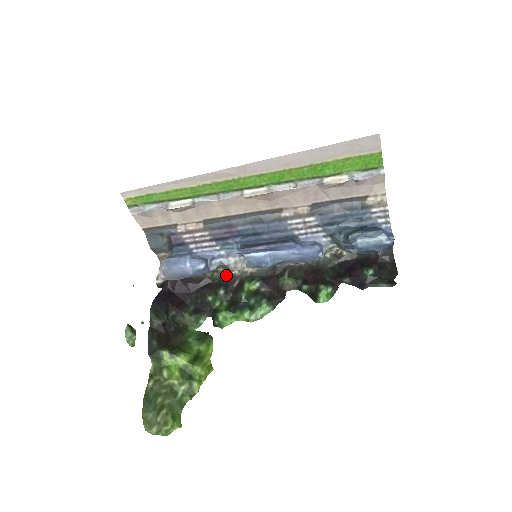
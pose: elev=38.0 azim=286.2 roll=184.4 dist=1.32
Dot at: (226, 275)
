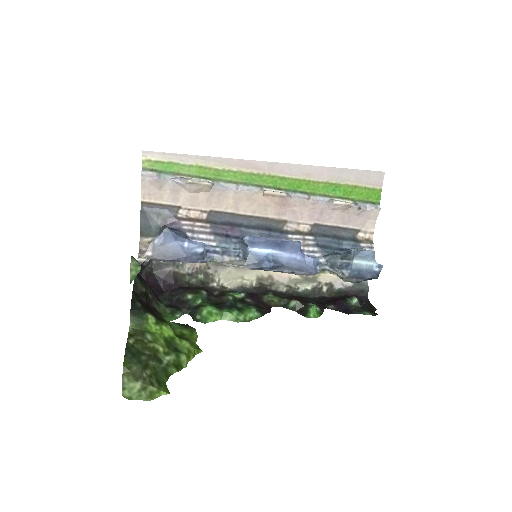
Dot at: (205, 284)
